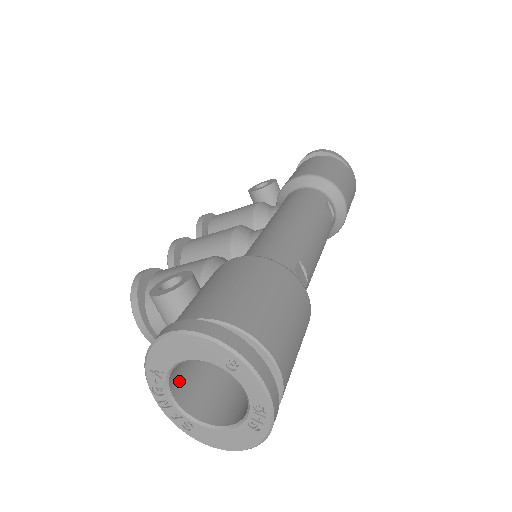
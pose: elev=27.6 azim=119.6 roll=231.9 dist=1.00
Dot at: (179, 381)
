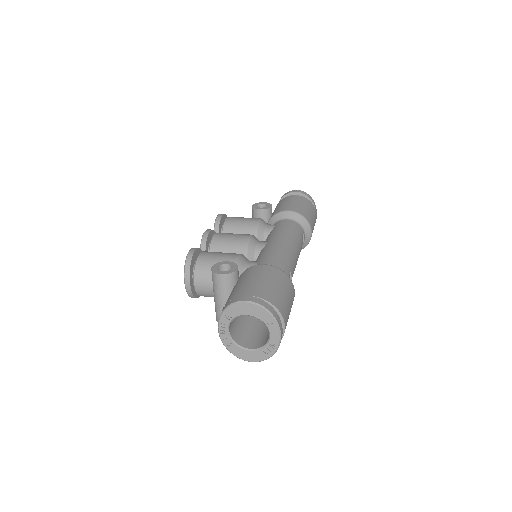
Dot at: (231, 323)
